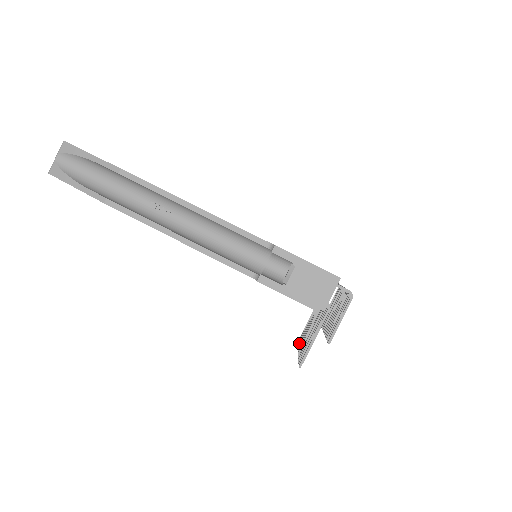
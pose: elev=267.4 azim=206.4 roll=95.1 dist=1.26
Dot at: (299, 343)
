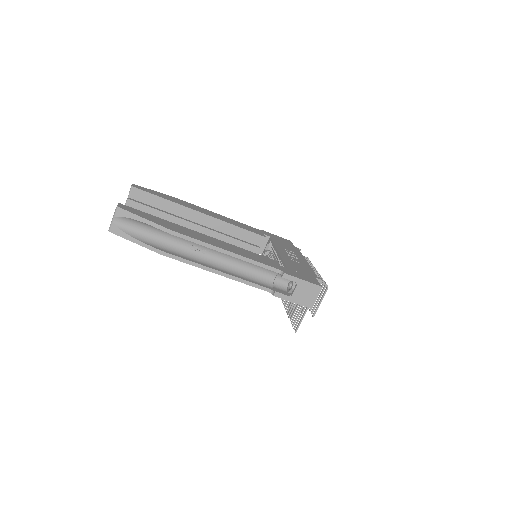
Dot at: (285, 304)
